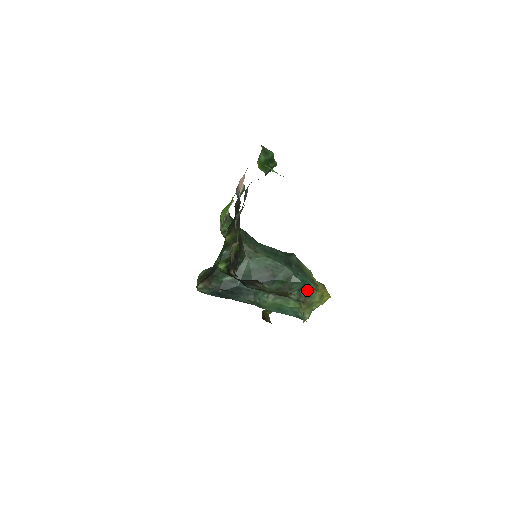
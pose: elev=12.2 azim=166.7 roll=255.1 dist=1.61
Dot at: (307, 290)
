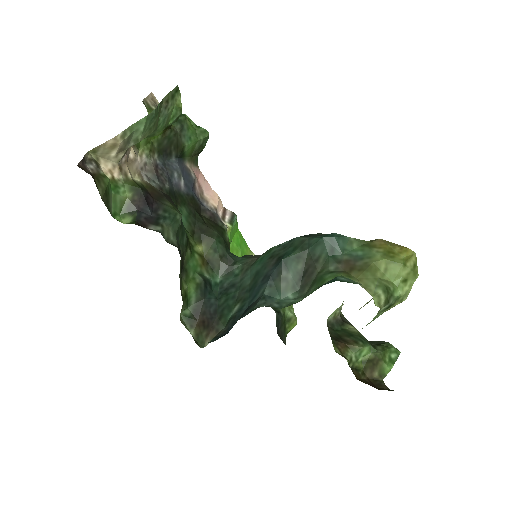
Dot at: (349, 251)
